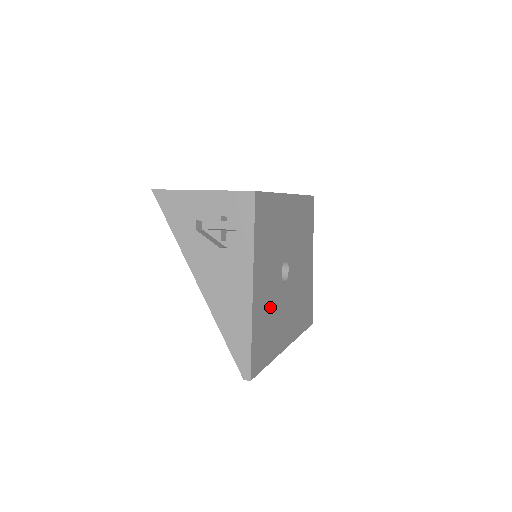
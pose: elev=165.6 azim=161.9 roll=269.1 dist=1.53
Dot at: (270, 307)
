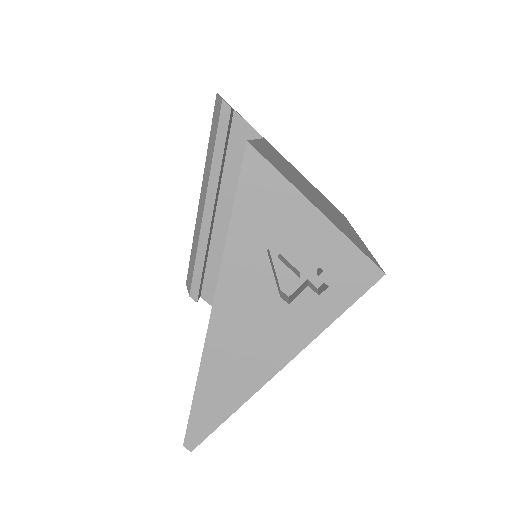
Dot at: occluded
